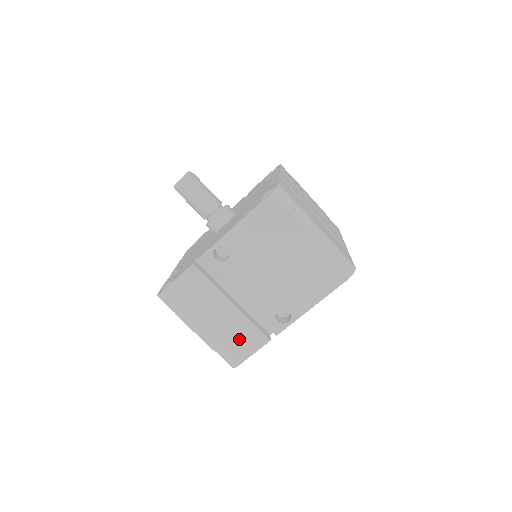
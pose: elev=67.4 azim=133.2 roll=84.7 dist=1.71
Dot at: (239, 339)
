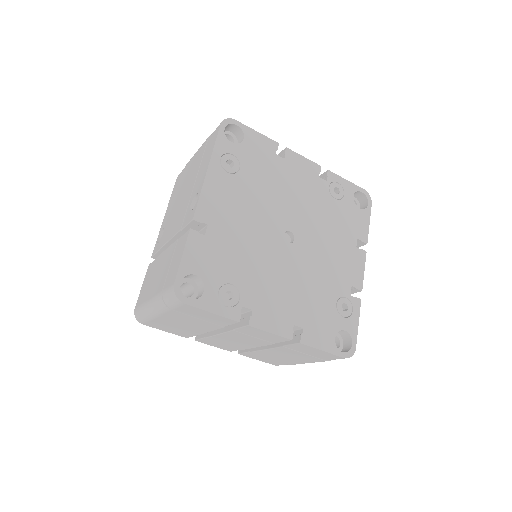
Dot at: (172, 264)
